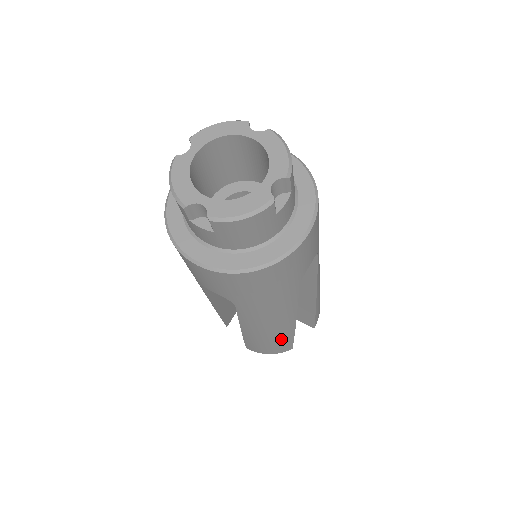
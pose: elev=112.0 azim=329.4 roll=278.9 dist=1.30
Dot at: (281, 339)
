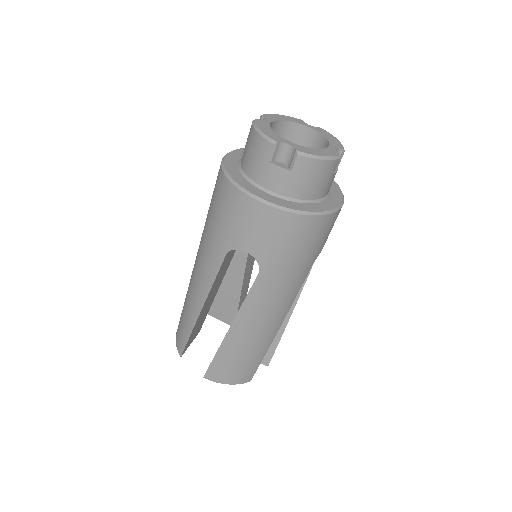
Dot at: (256, 353)
